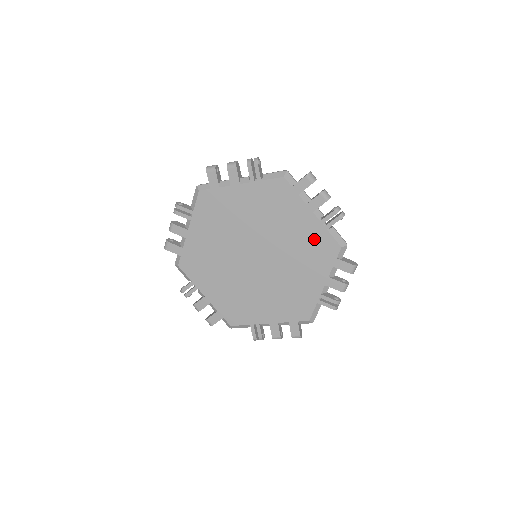
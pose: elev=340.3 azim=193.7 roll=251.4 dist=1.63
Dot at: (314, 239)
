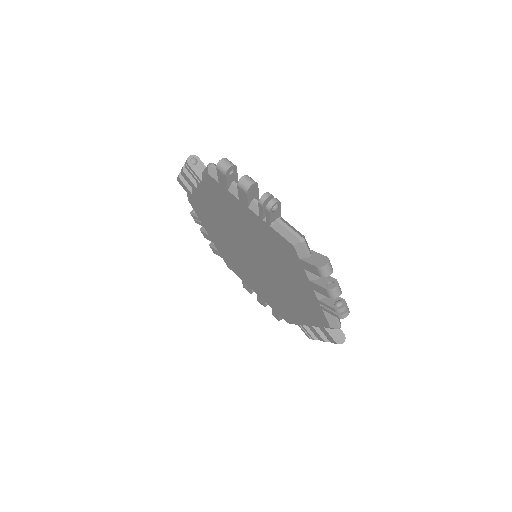
Dot at: (308, 301)
